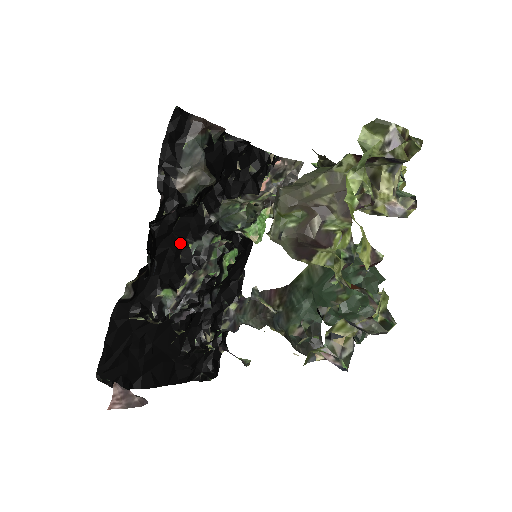
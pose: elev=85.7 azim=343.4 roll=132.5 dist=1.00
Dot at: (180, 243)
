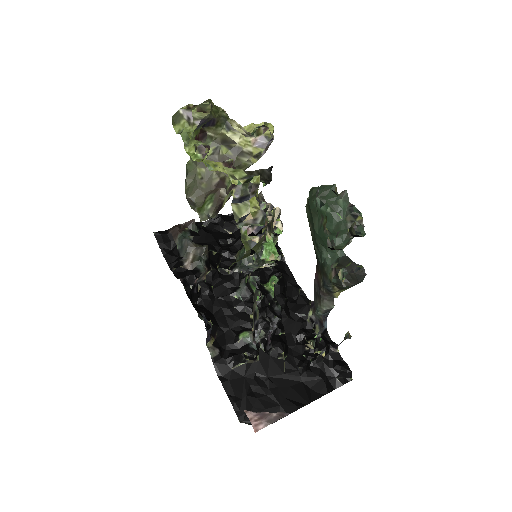
Dot at: (227, 300)
